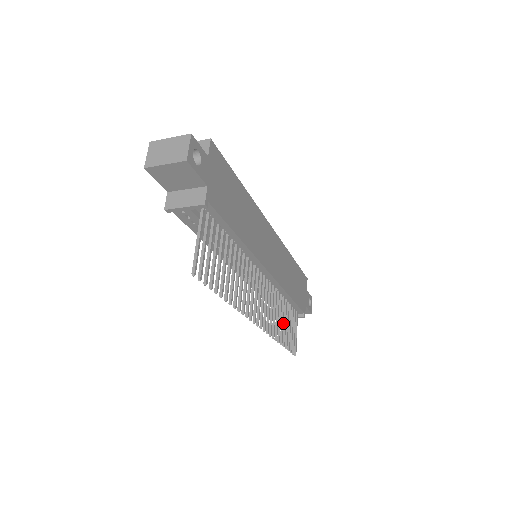
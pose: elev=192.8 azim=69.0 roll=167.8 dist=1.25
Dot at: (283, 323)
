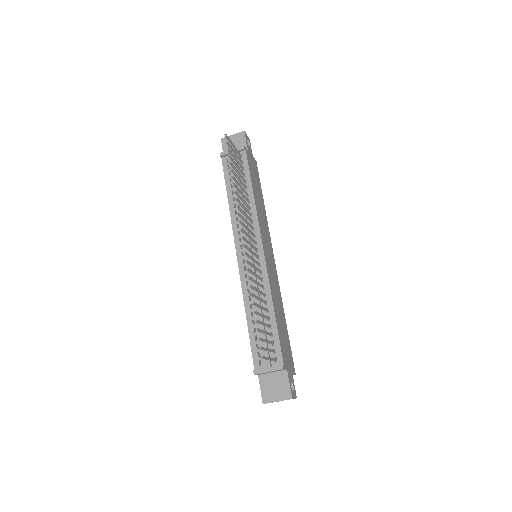
Dot at: (260, 307)
